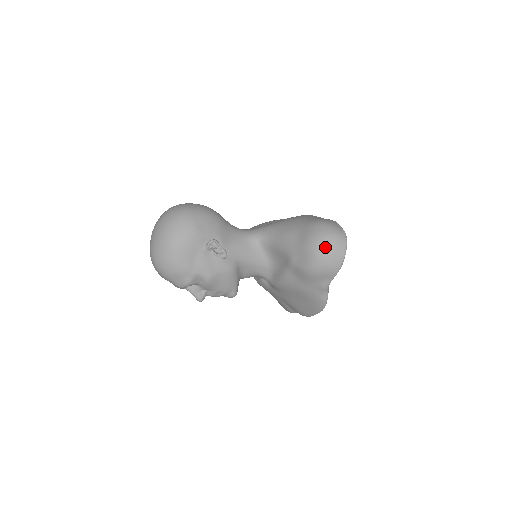
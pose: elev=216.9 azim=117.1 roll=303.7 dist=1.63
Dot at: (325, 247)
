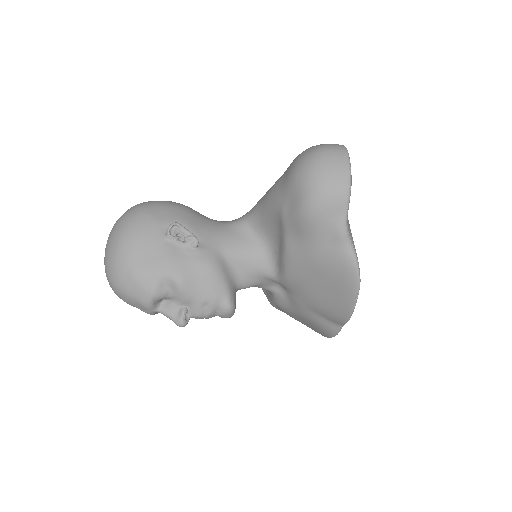
Dot at: (315, 164)
